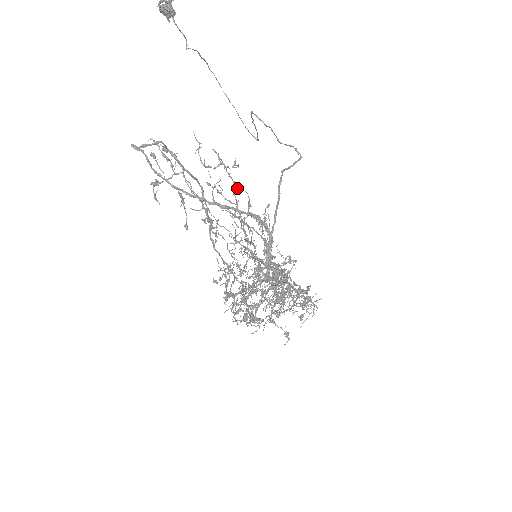
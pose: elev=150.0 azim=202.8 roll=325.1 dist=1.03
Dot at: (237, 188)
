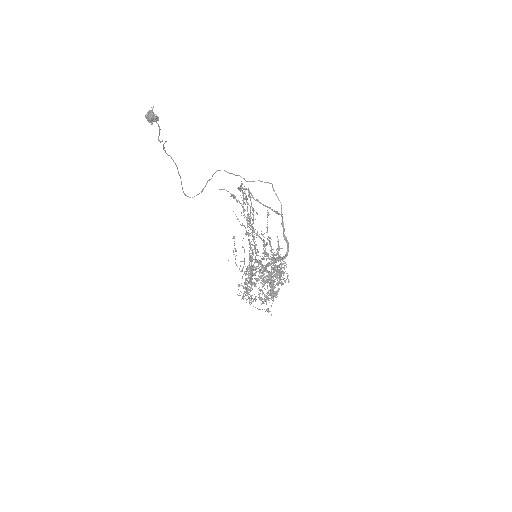
Dot at: (253, 210)
